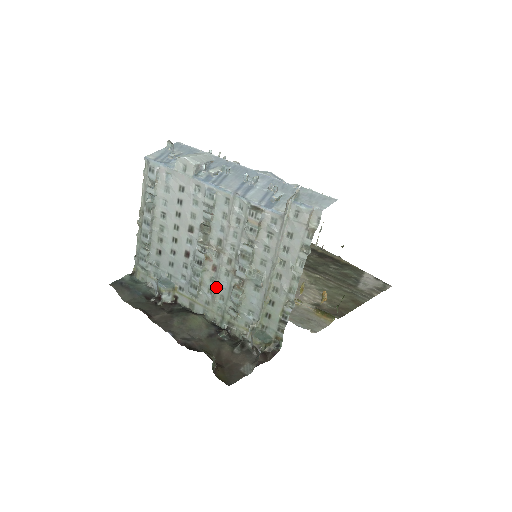
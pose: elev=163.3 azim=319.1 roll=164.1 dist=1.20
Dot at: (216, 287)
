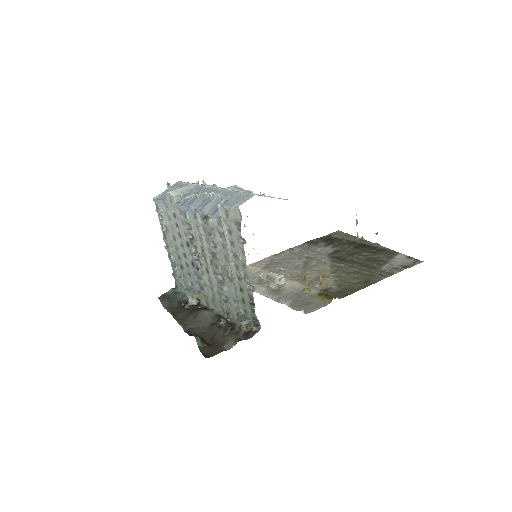
Dot at: (212, 285)
